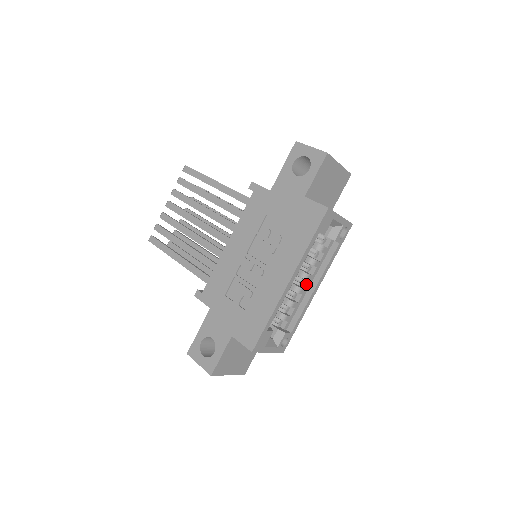
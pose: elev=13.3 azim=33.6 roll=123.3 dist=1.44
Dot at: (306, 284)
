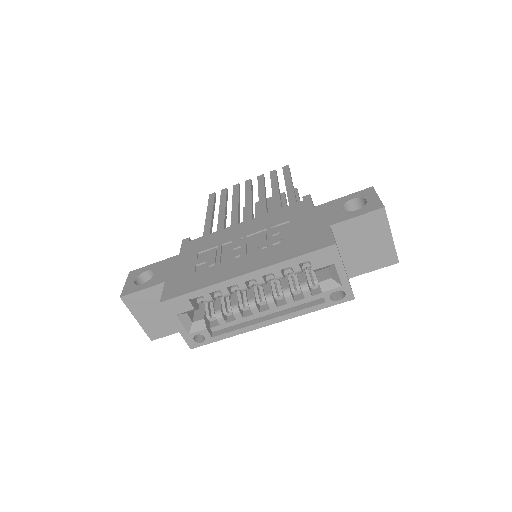
Dot at: (265, 309)
